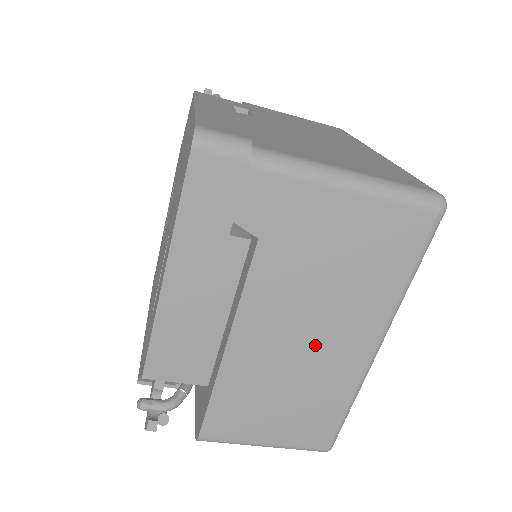
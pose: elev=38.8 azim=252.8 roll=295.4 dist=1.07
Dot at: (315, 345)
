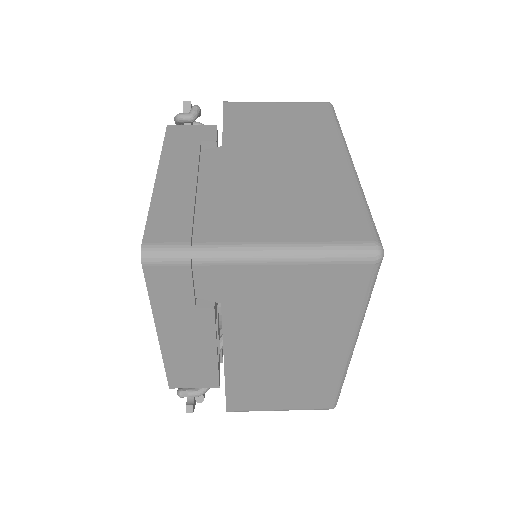
Dot at: (296, 355)
